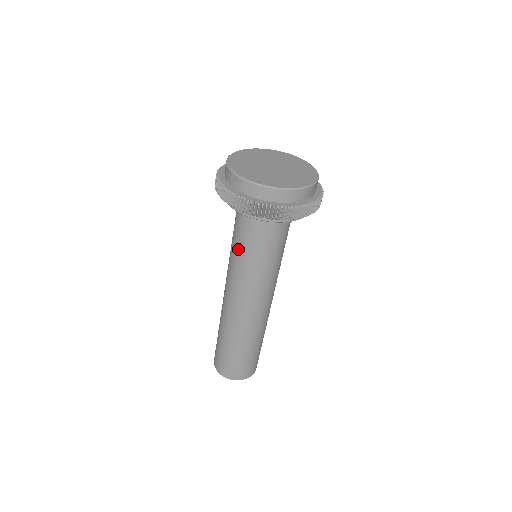
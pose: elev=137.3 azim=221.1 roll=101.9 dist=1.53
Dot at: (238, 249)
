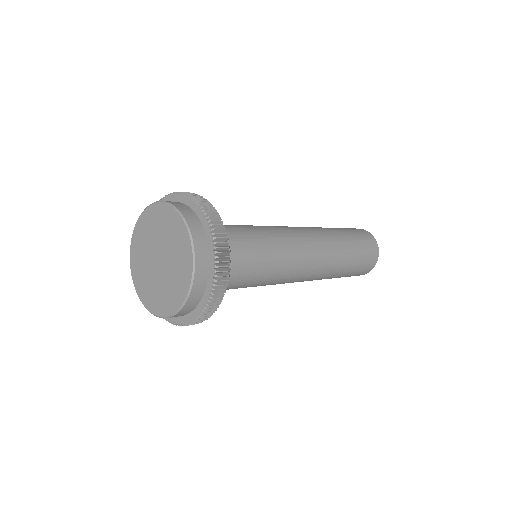
Dot at: occluded
